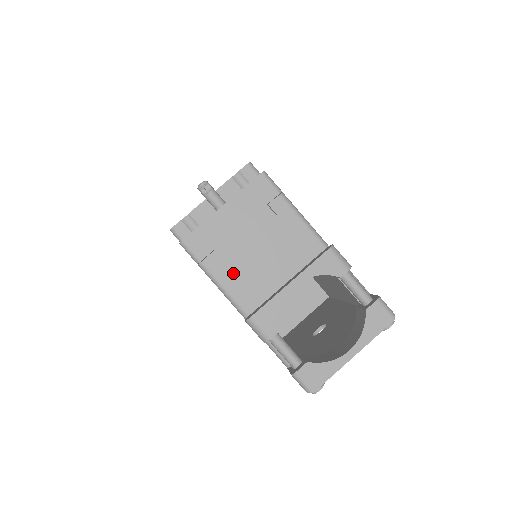
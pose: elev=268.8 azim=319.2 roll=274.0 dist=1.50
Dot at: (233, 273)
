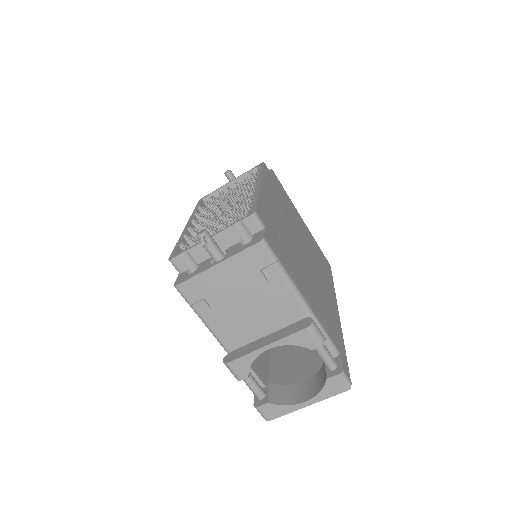
Dot at: (219, 319)
